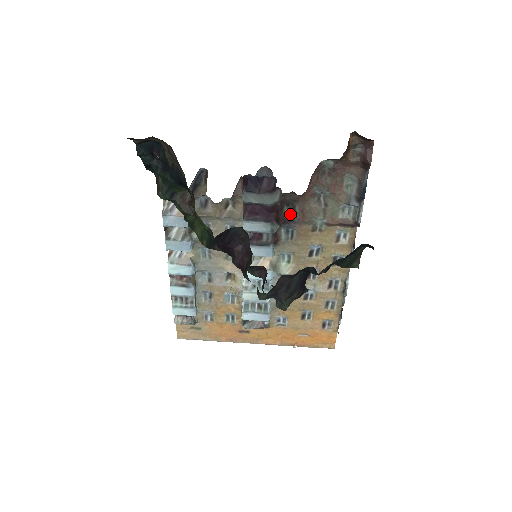
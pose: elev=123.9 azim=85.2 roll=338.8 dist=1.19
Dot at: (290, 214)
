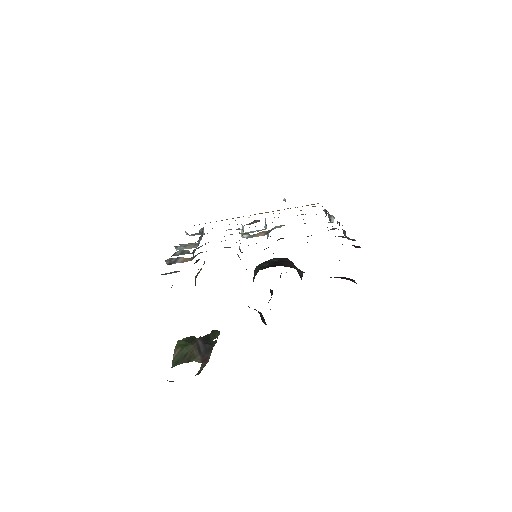
Dot at: occluded
